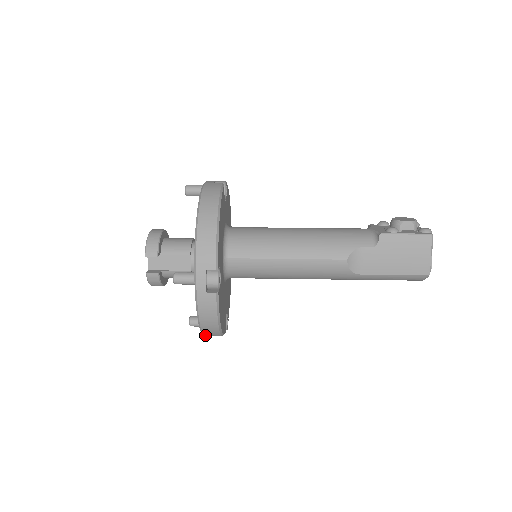
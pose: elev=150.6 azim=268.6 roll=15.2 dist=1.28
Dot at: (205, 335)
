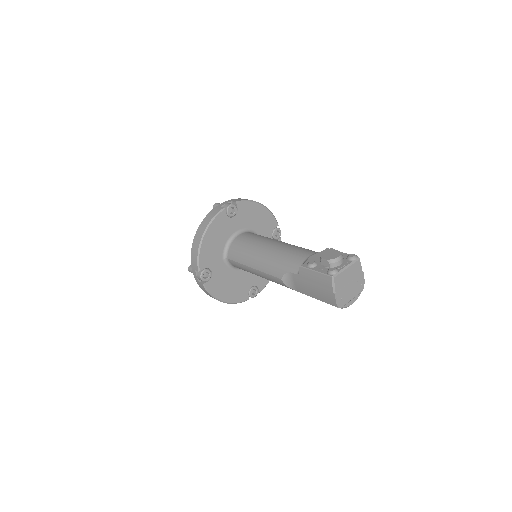
Dot at: occluded
